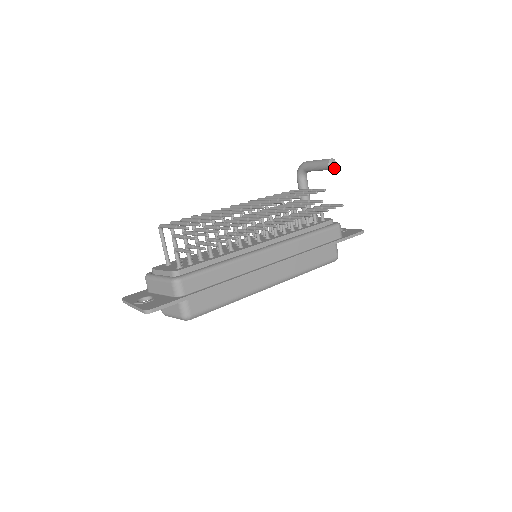
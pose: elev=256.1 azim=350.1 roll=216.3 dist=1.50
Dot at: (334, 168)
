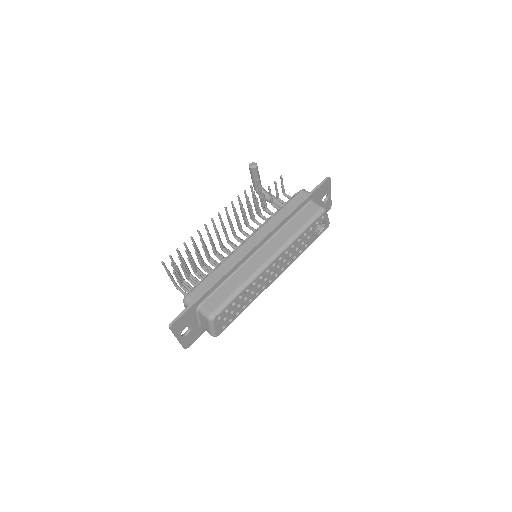
Dot at: (256, 166)
